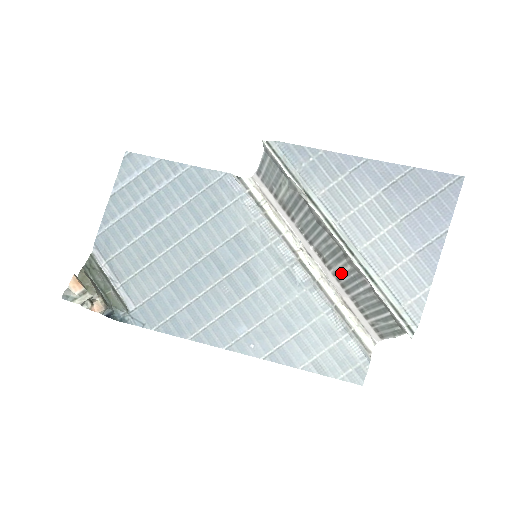
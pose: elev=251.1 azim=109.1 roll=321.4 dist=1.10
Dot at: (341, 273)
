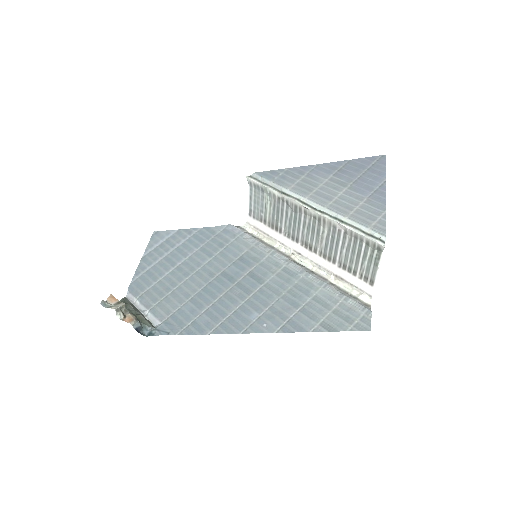
Dot at: (324, 245)
